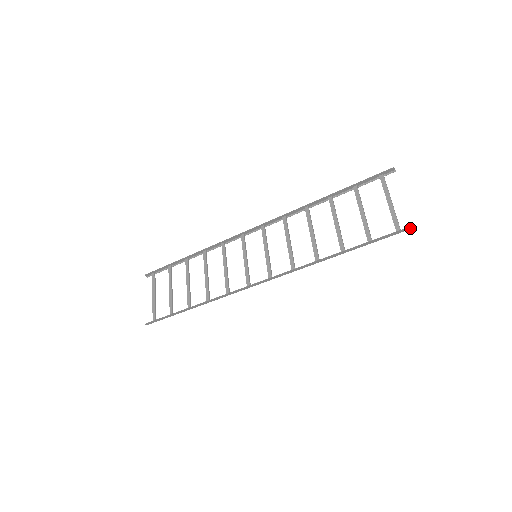
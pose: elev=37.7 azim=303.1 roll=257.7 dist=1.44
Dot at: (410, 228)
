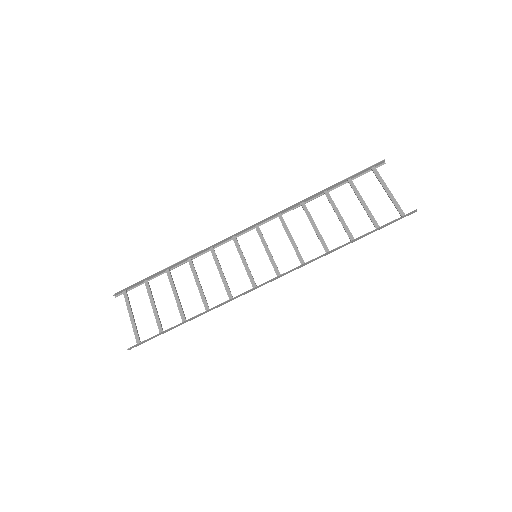
Dot at: (414, 212)
